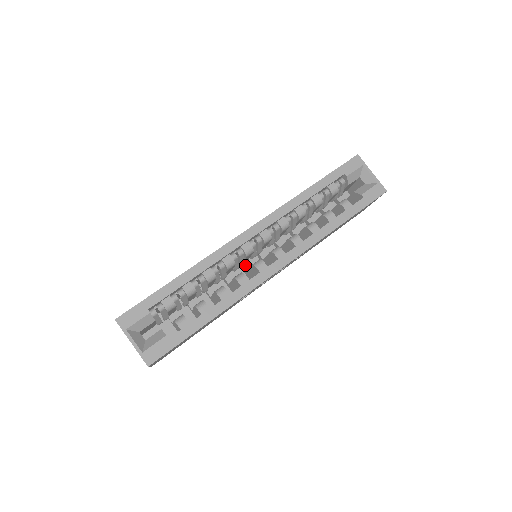
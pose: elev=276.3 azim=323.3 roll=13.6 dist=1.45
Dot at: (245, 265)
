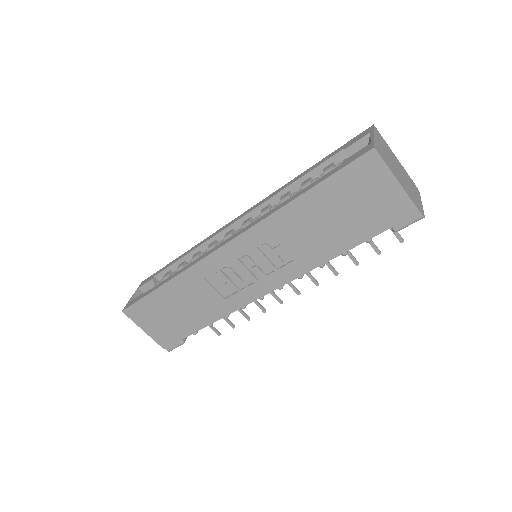
Dot at: occluded
